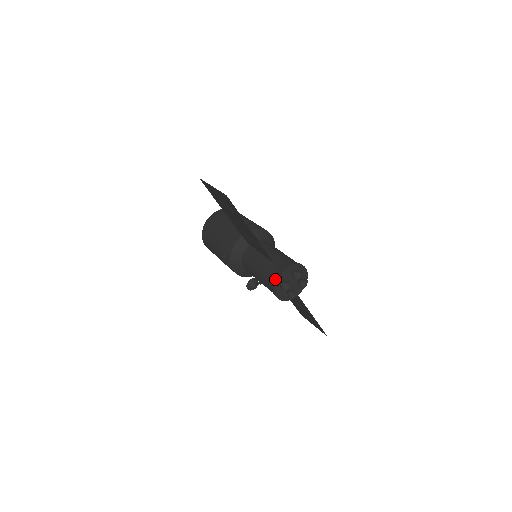
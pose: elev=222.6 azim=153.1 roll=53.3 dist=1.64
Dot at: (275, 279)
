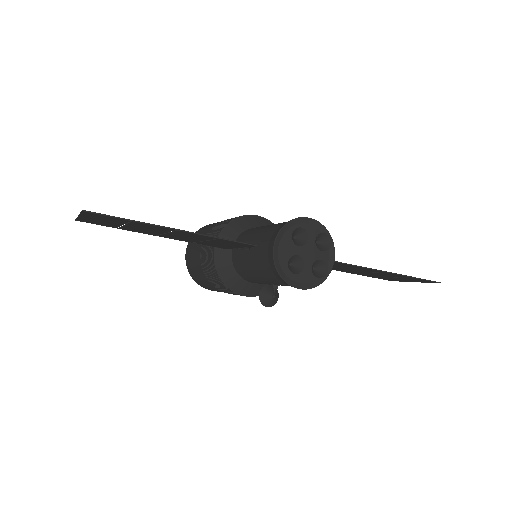
Dot at: (274, 267)
